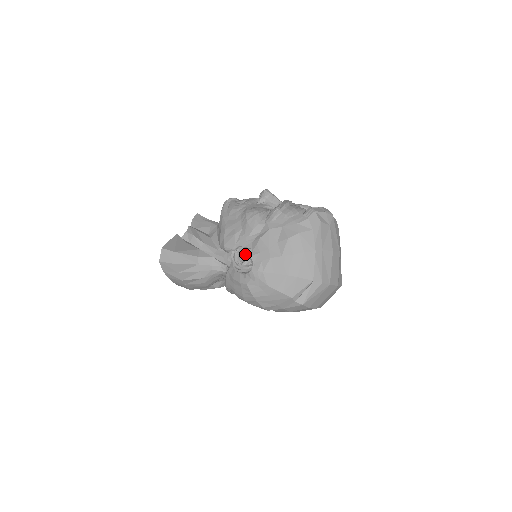
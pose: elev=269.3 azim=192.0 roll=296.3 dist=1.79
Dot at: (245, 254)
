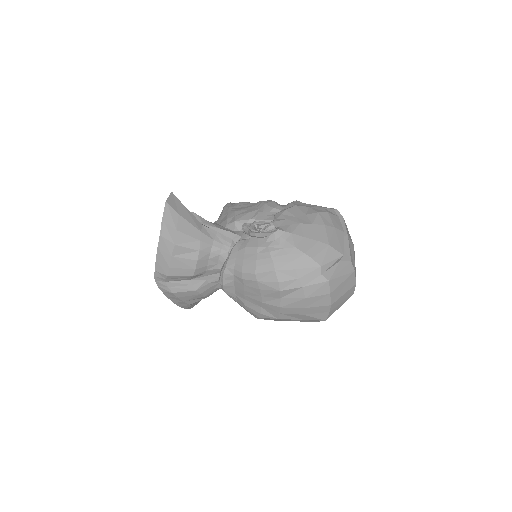
Dot at: (265, 224)
